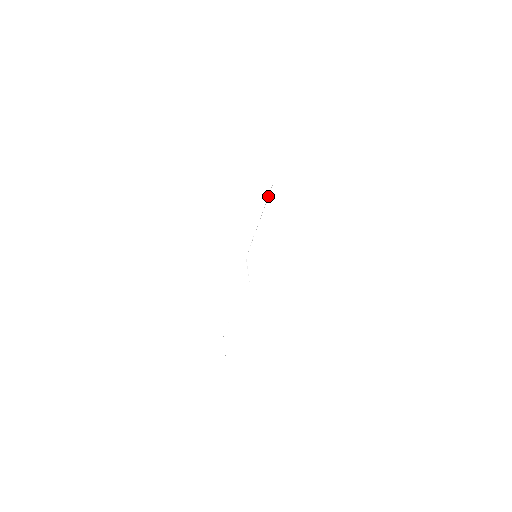
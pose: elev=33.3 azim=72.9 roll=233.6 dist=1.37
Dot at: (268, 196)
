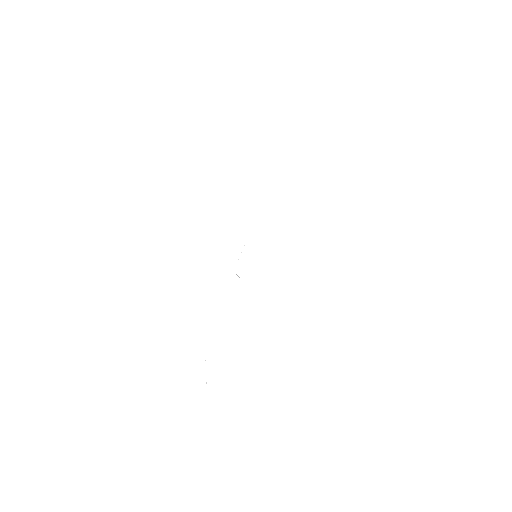
Dot at: occluded
